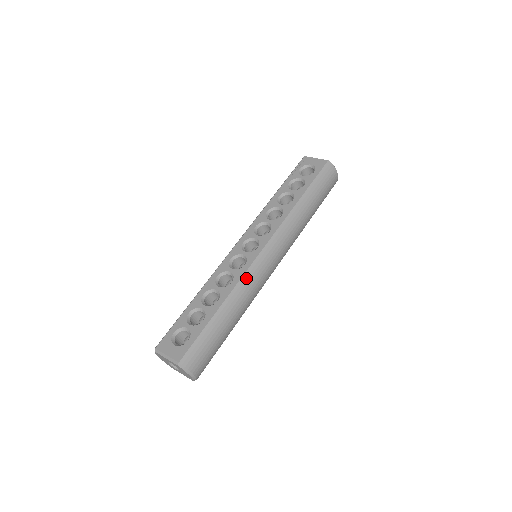
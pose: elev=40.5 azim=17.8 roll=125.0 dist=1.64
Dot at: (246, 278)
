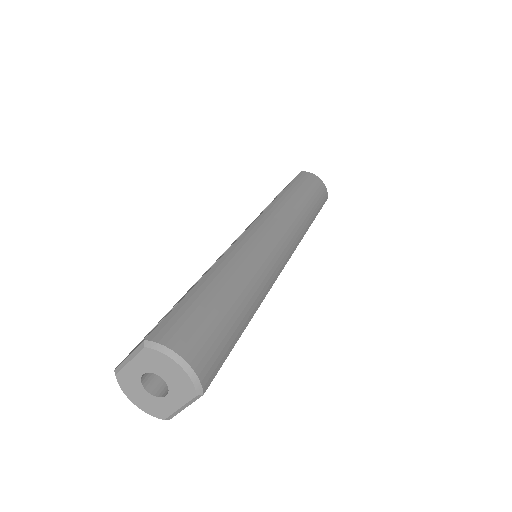
Dot at: (237, 247)
